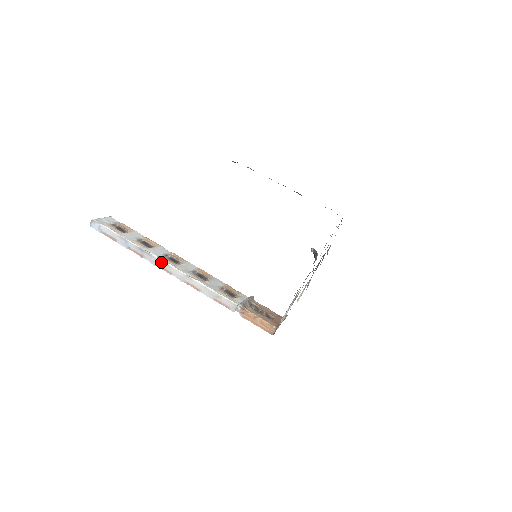
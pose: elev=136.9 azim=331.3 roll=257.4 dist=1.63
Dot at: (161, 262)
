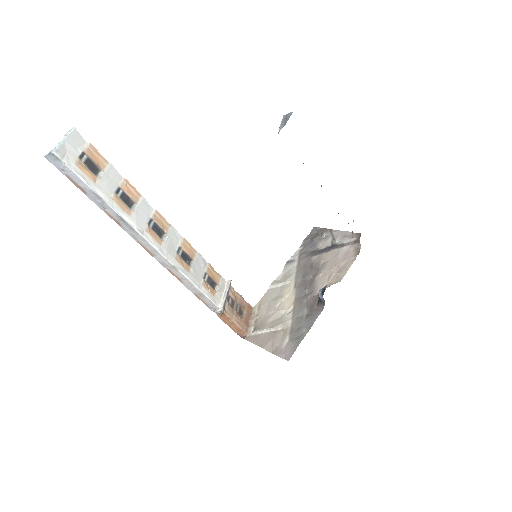
Dot at: (145, 242)
